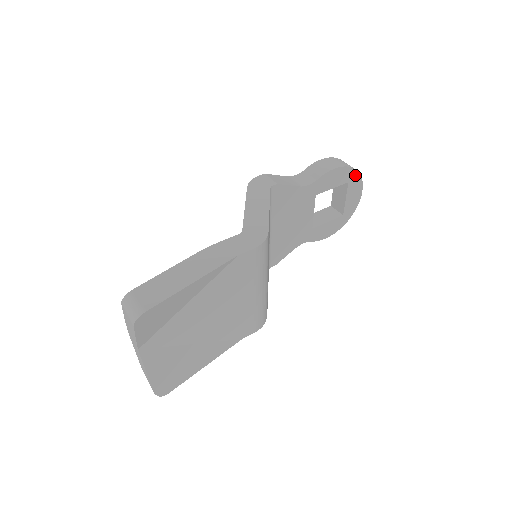
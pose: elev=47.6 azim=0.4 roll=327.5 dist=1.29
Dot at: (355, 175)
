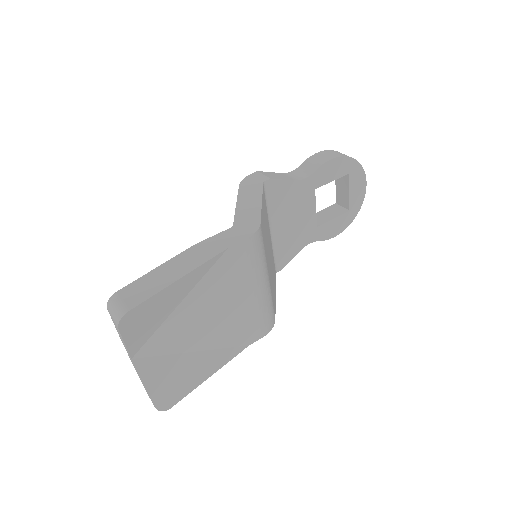
Dot at: (355, 165)
